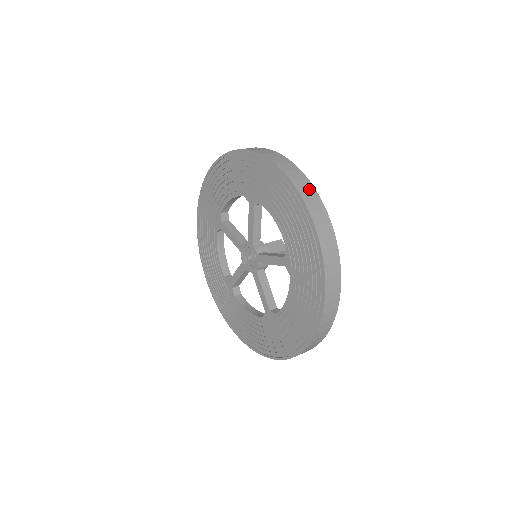
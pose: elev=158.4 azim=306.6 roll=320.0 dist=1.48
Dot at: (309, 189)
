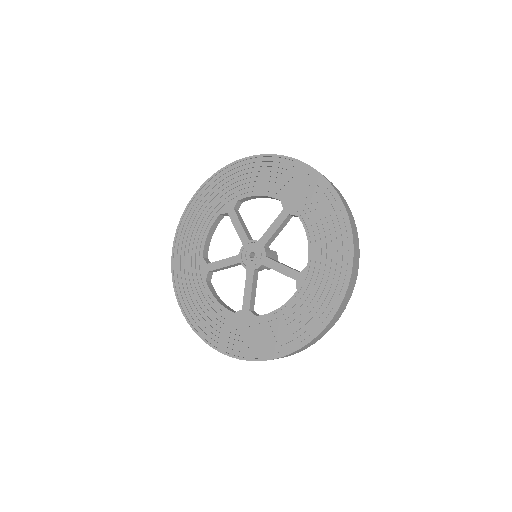
Dot at: (355, 229)
